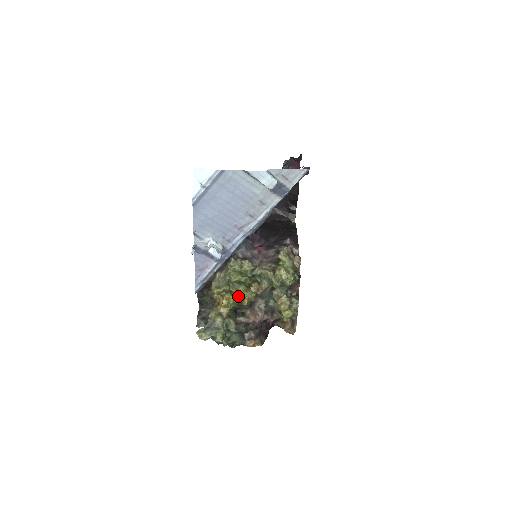
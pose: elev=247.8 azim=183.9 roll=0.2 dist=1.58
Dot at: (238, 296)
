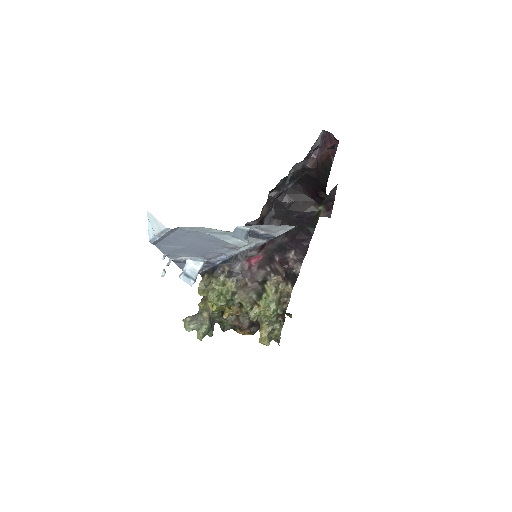
Dot at: occluded
